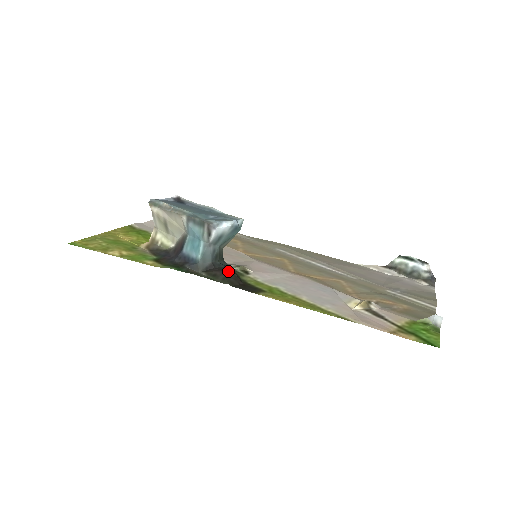
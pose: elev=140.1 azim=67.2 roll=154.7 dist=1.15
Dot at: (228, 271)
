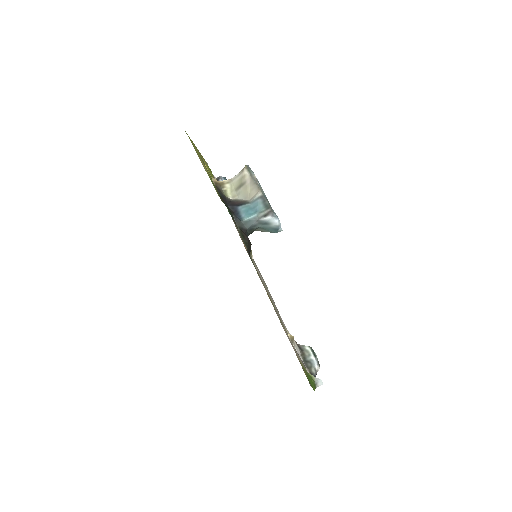
Dot at: (250, 243)
